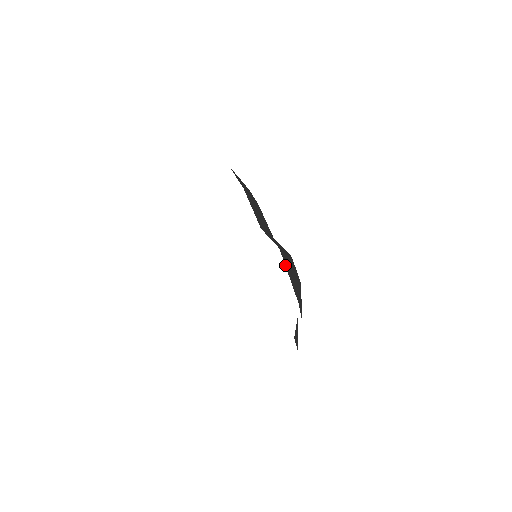
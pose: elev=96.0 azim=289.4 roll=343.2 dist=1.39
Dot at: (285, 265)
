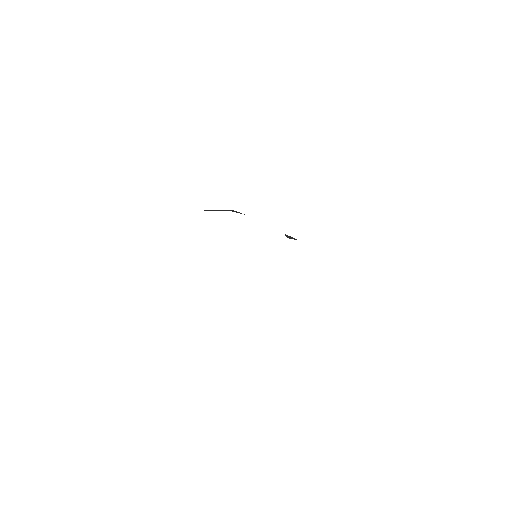
Dot at: occluded
